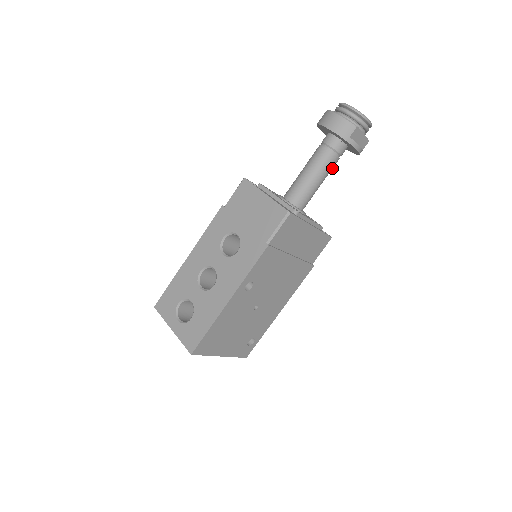
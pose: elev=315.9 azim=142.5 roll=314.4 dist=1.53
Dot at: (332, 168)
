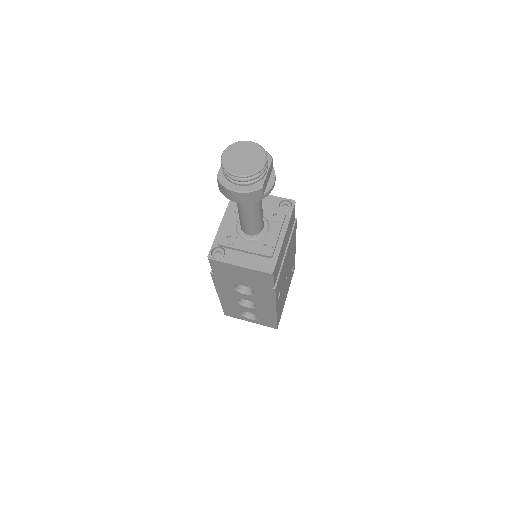
Dot at: occluded
